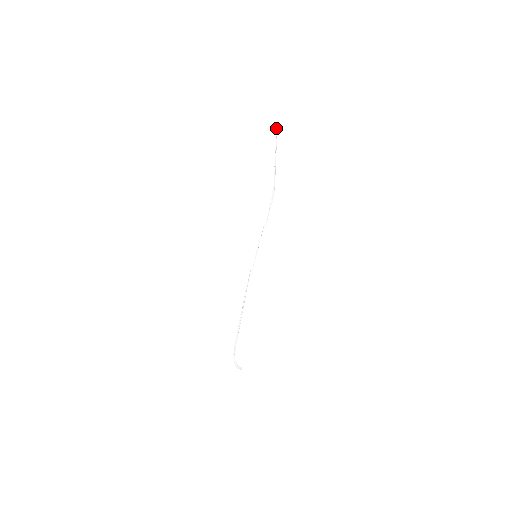
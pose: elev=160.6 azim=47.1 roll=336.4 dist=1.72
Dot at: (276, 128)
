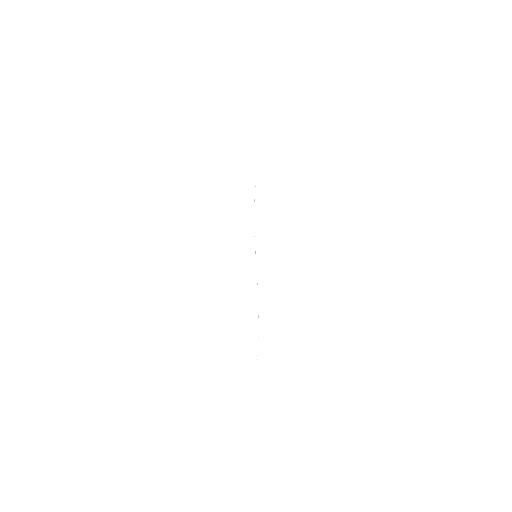
Dot at: occluded
